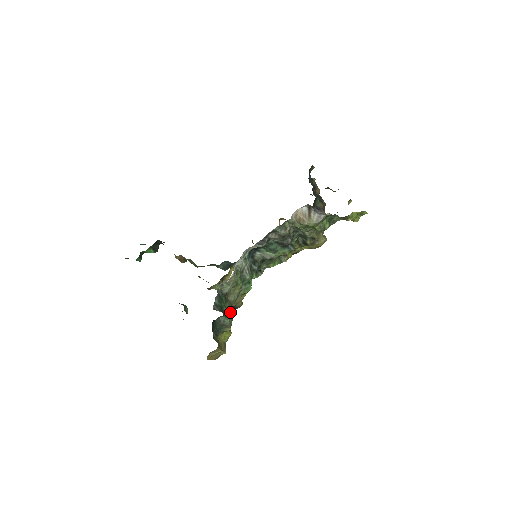
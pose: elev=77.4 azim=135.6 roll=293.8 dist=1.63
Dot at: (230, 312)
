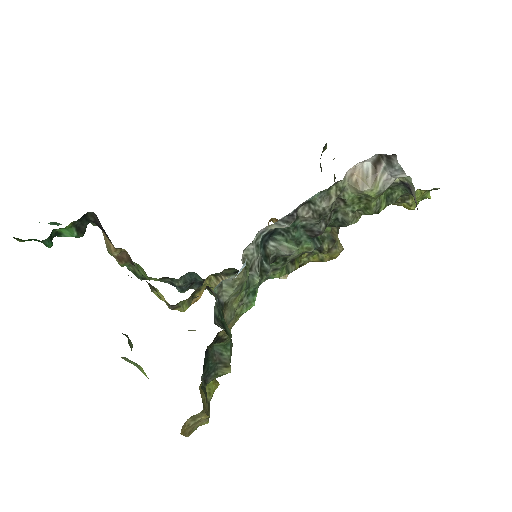
Dot at: occluded
